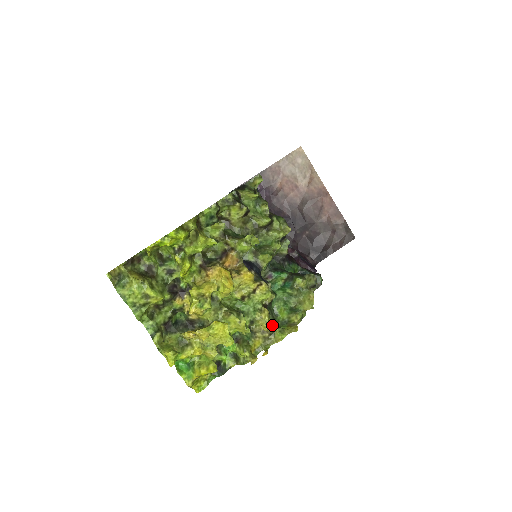
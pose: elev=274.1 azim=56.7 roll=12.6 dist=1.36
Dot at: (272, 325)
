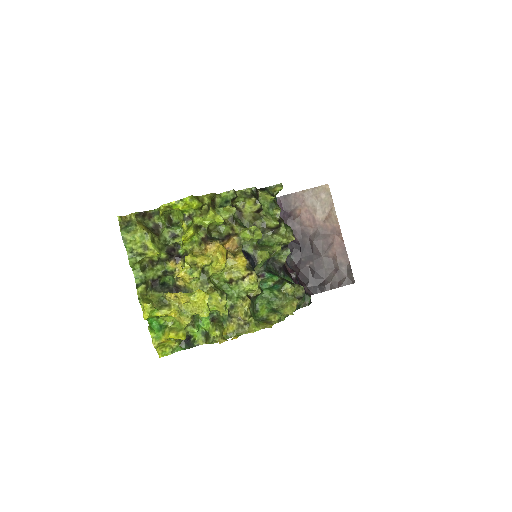
Dot at: (250, 315)
